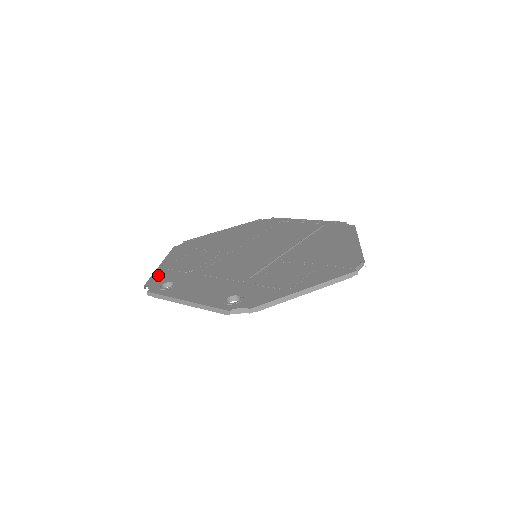
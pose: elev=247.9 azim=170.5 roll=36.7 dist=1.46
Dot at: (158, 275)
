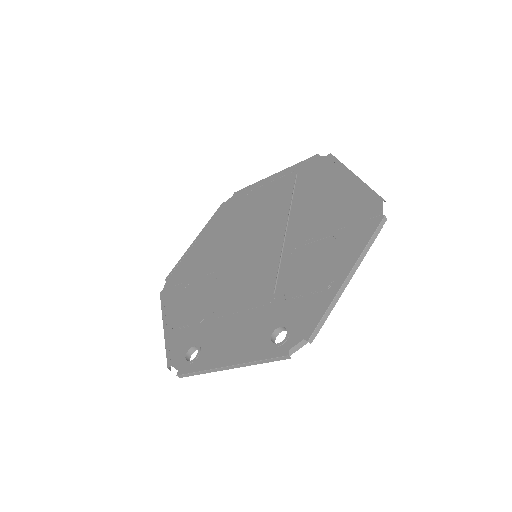
Dot at: (172, 344)
